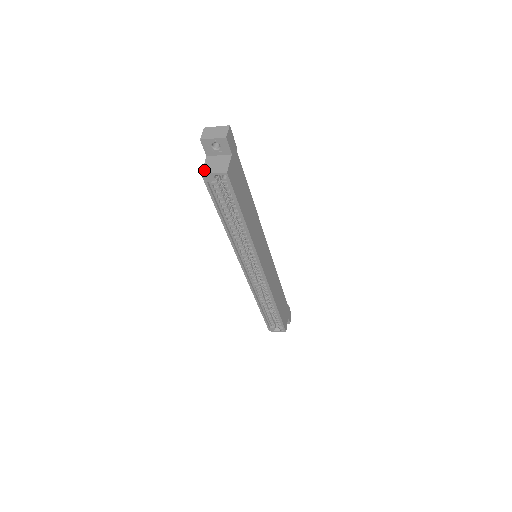
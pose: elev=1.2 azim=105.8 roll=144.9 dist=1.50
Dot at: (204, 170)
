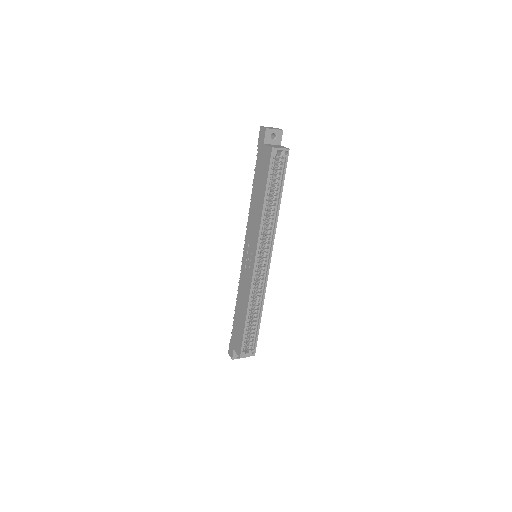
Dot at: (272, 146)
